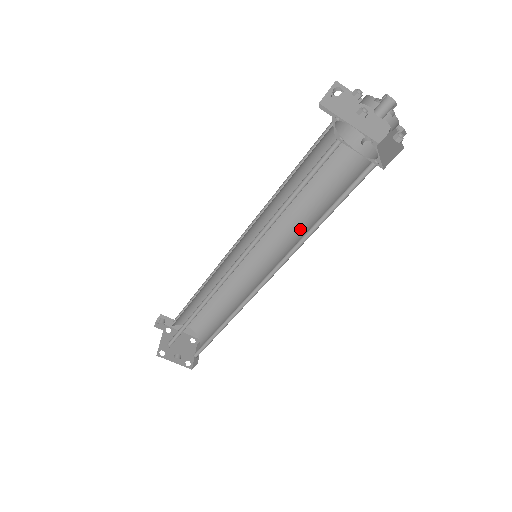
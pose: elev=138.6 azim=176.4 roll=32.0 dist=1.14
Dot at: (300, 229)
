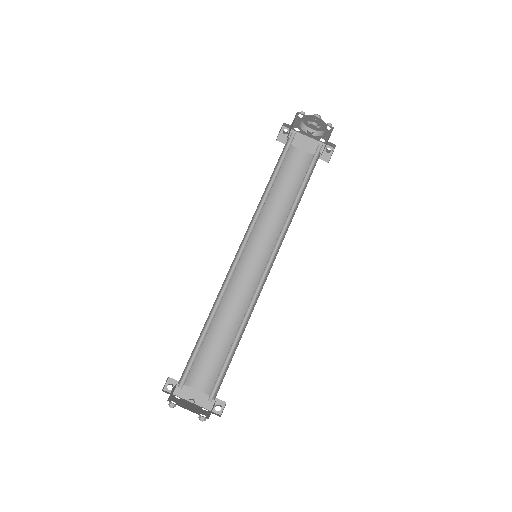
Dot at: occluded
